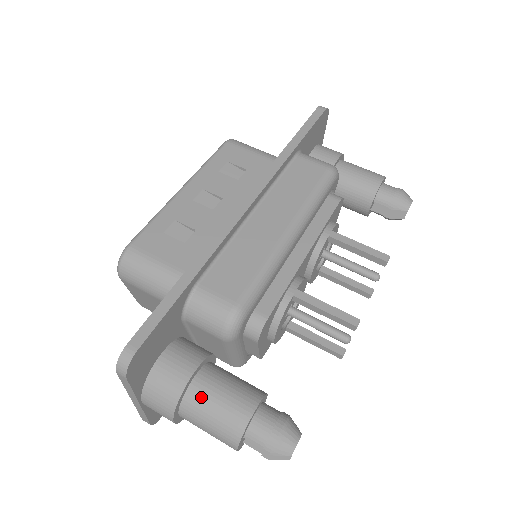
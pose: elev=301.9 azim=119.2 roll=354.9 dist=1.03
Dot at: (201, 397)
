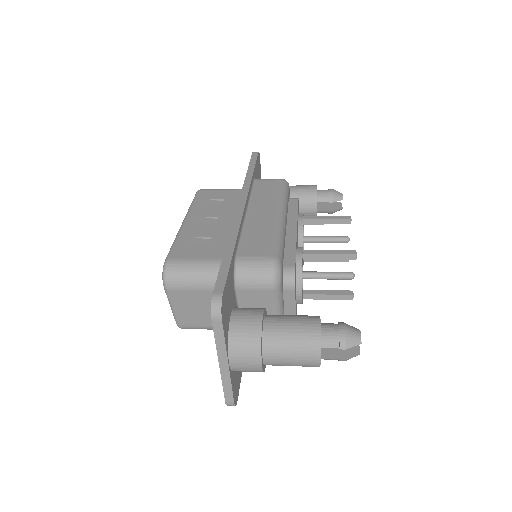
Dot at: (276, 330)
